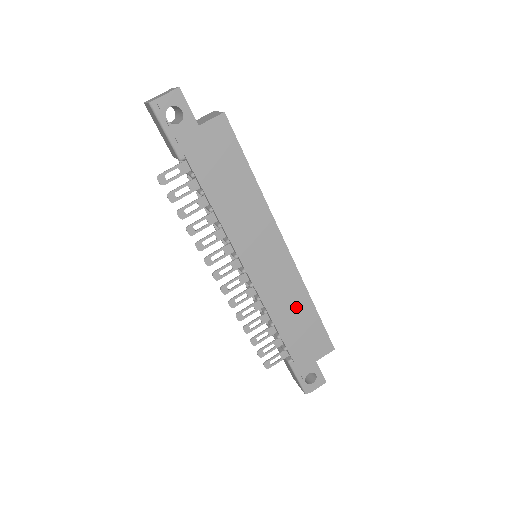
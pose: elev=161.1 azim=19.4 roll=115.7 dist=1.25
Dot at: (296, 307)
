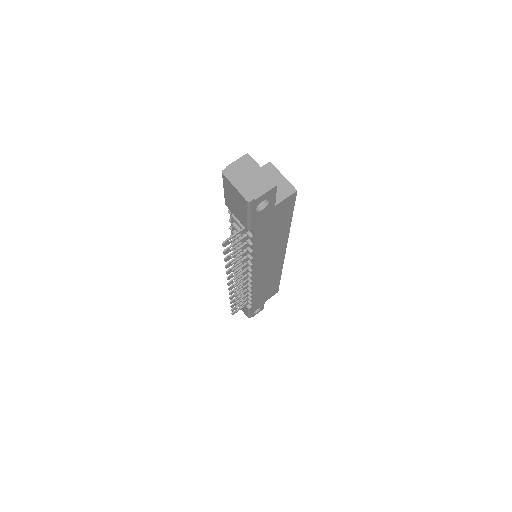
Dot at: (270, 282)
